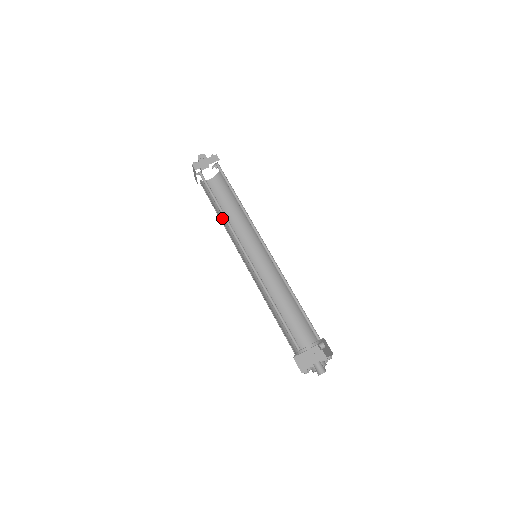
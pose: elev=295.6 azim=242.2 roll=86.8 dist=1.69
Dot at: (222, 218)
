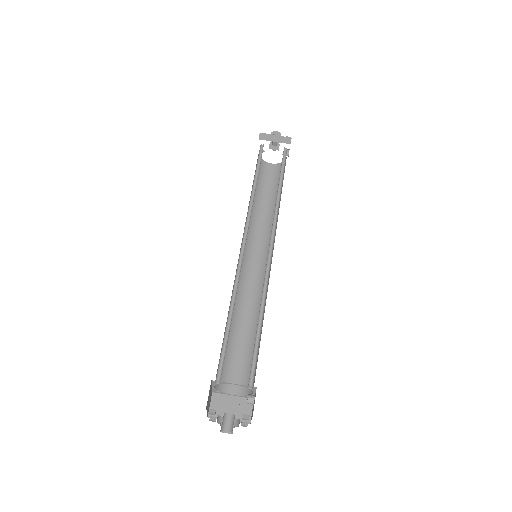
Dot at: (253, 202)
